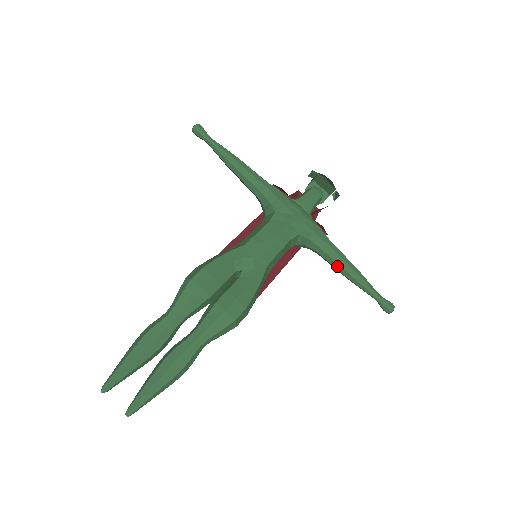
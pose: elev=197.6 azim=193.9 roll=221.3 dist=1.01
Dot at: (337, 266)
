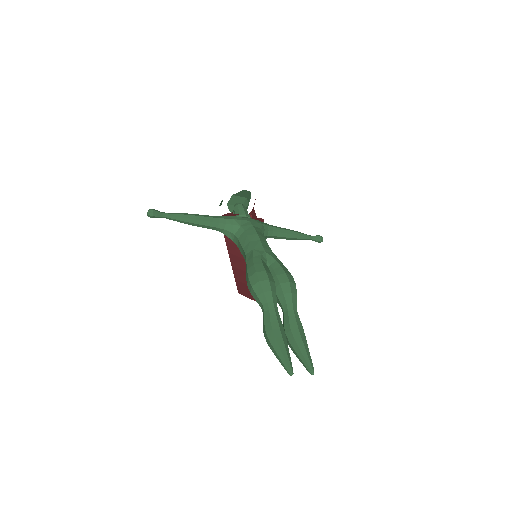
Dot at: (285, 235)
